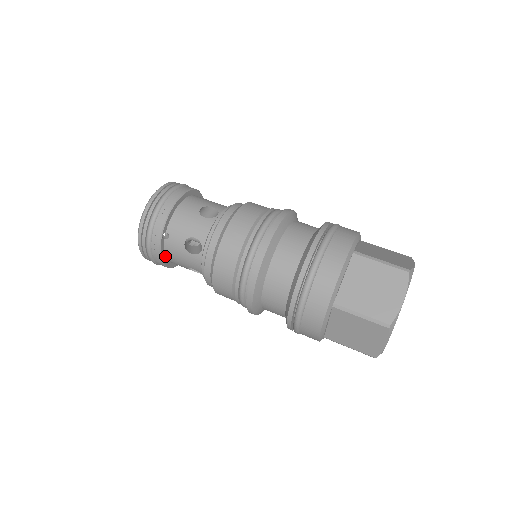
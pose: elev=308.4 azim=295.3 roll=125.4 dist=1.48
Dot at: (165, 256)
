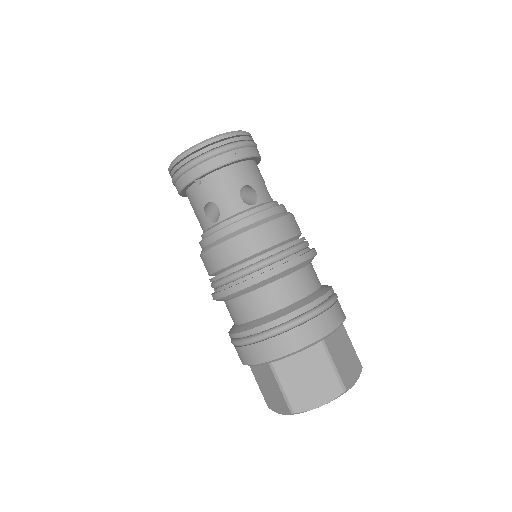
Dot at: (186, 191)
